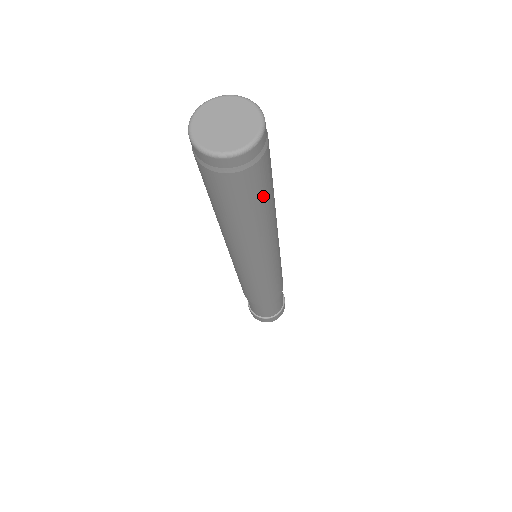
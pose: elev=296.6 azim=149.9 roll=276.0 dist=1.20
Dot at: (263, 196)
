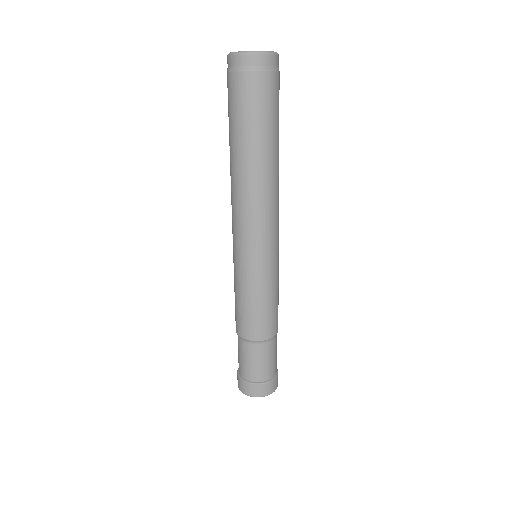
Dot at: (278, 119)
